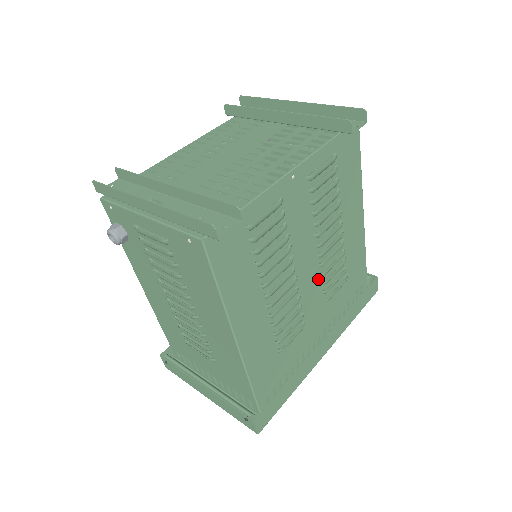
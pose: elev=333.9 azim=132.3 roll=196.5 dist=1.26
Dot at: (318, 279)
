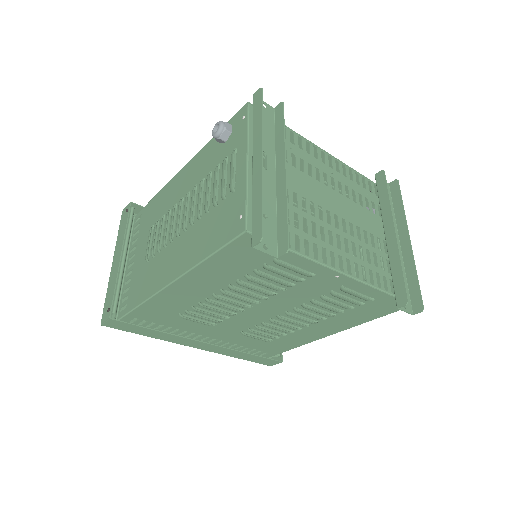
Dot at: (258, 322)
